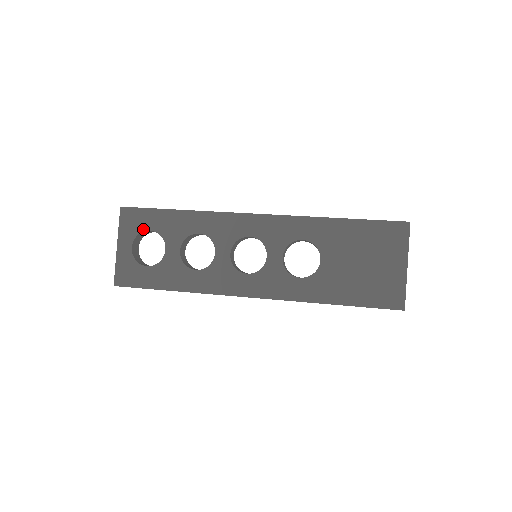
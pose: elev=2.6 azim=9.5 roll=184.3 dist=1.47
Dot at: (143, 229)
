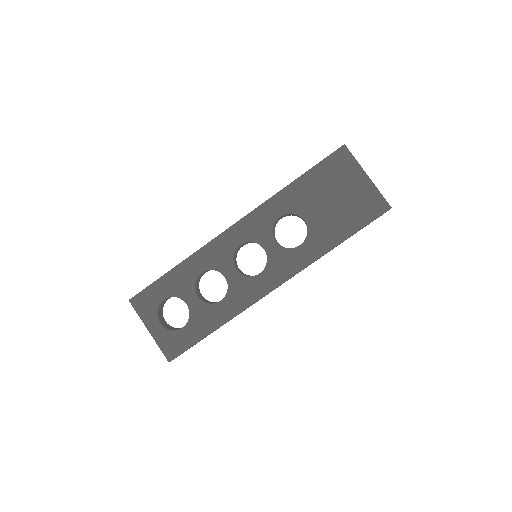
Dot at: (158, 303)
